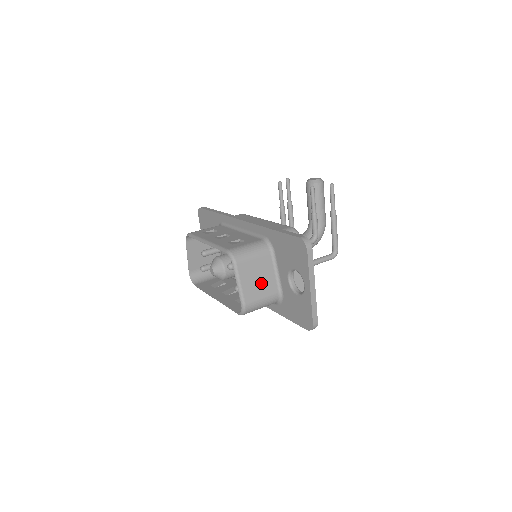
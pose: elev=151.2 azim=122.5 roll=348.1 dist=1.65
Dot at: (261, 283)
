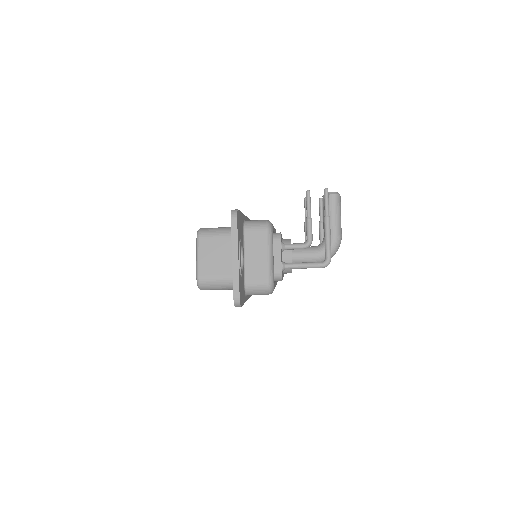
Dot at: (219, 261)
